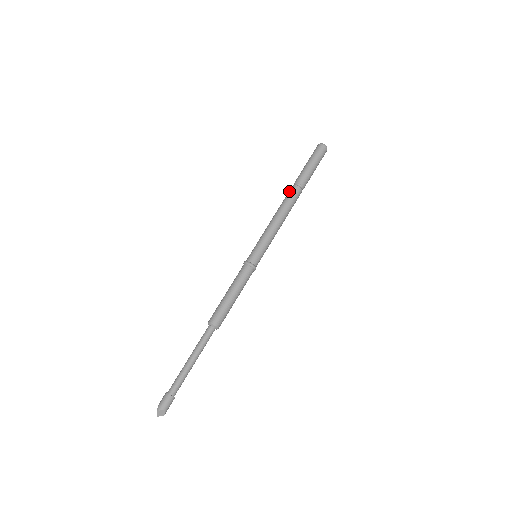
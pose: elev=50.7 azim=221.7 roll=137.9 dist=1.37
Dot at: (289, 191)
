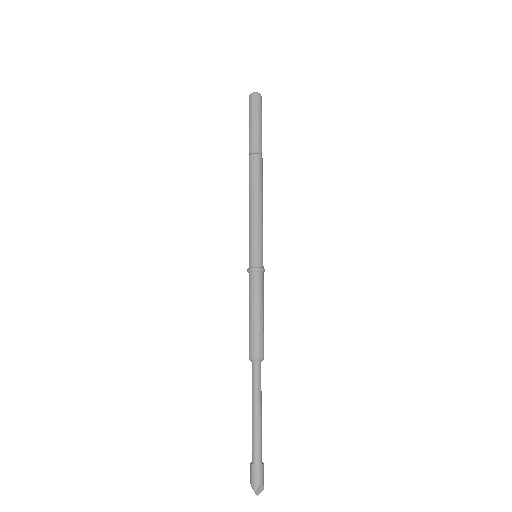
Dot at: (249, 164)
